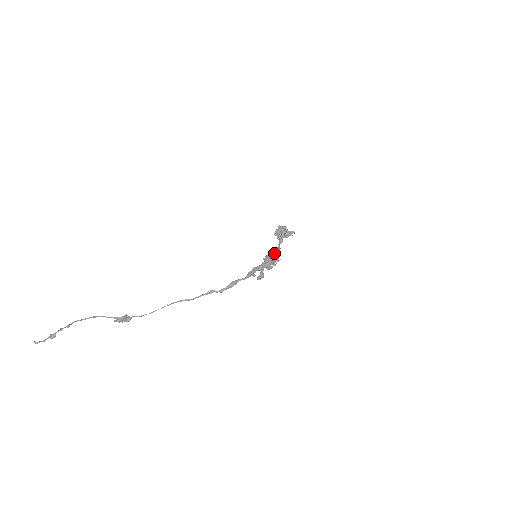
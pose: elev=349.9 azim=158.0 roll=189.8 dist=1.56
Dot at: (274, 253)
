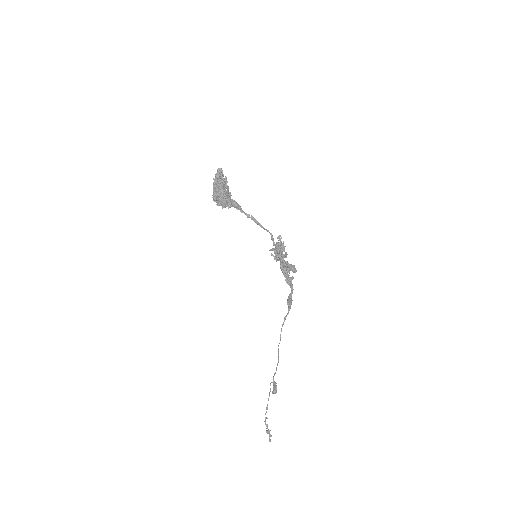
Dot at: (275, 244)
